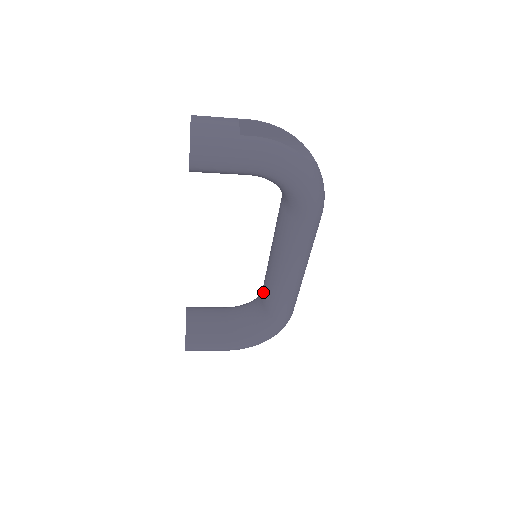
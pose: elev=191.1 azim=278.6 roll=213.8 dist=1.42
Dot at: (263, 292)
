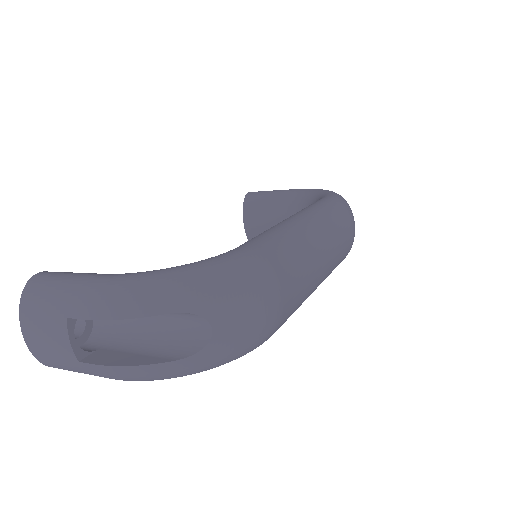
Dot at: occluded
